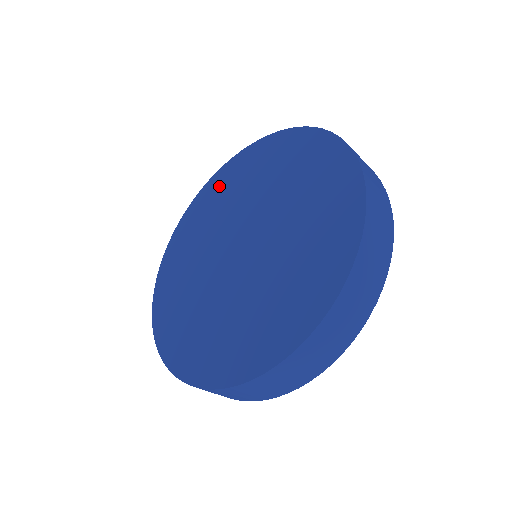
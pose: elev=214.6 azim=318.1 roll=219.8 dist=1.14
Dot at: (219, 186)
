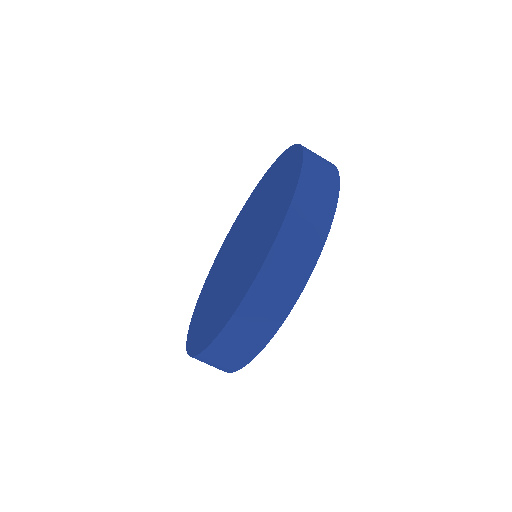
Dot at: (244, 210)
